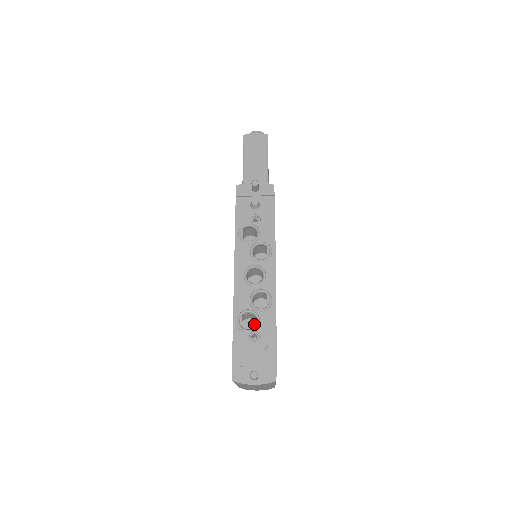
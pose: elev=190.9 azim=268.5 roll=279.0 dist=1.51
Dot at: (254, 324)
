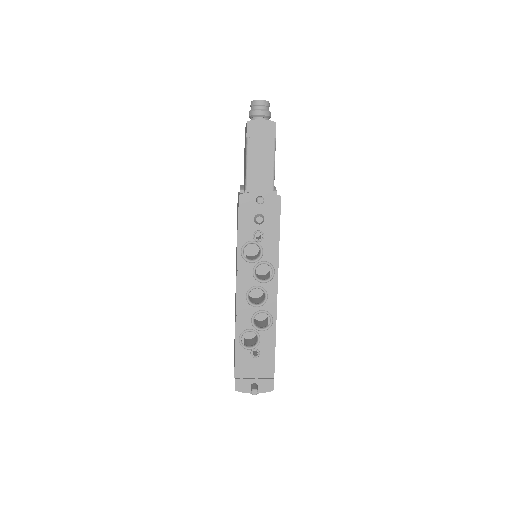
Dot at: occluded
